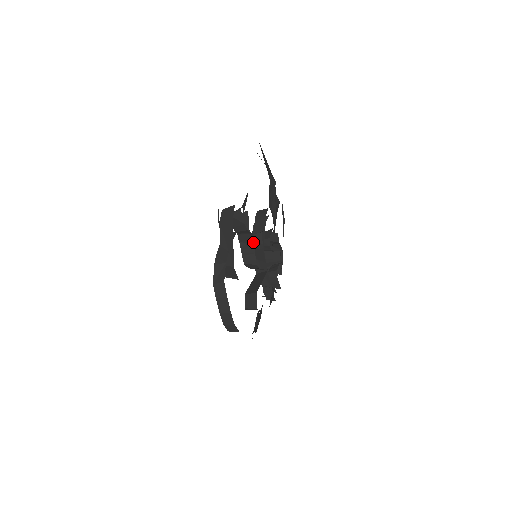
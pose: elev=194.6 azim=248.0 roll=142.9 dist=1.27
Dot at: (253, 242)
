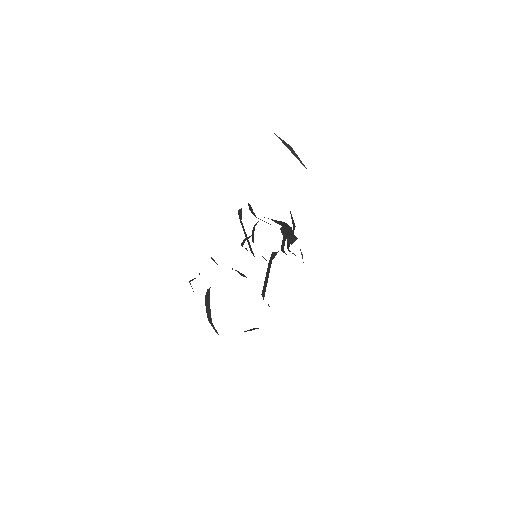
Dot at: occluded
